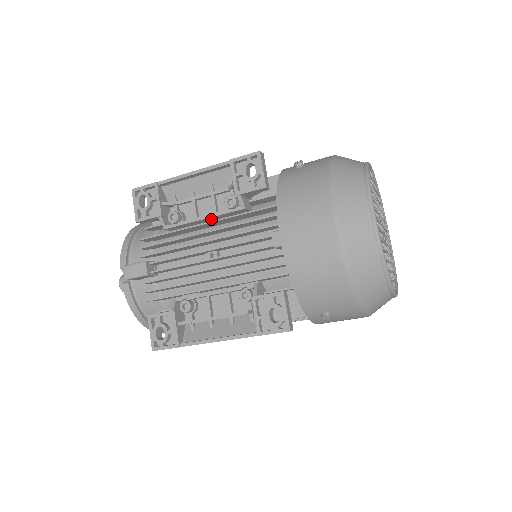
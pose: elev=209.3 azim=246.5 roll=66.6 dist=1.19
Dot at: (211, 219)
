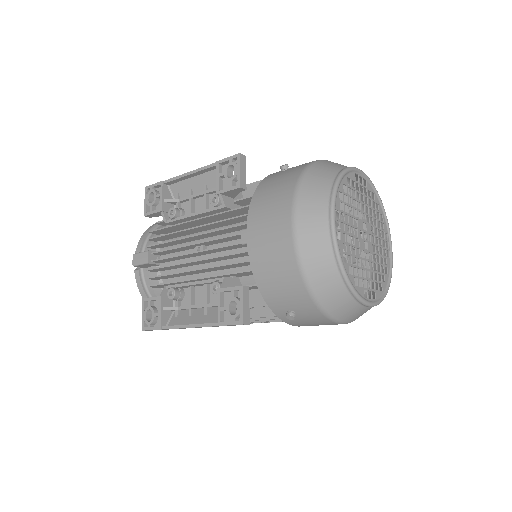
Dot at: (202, 216)
